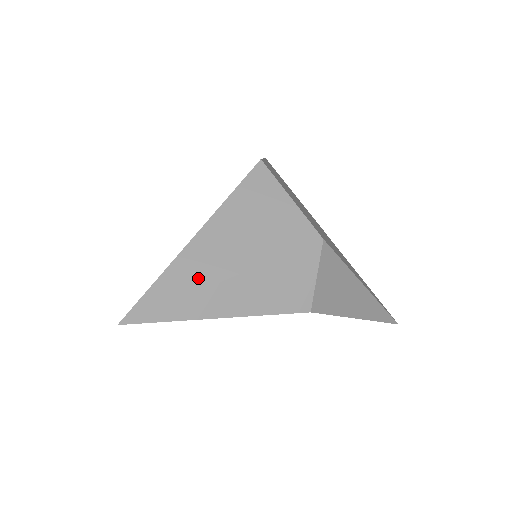
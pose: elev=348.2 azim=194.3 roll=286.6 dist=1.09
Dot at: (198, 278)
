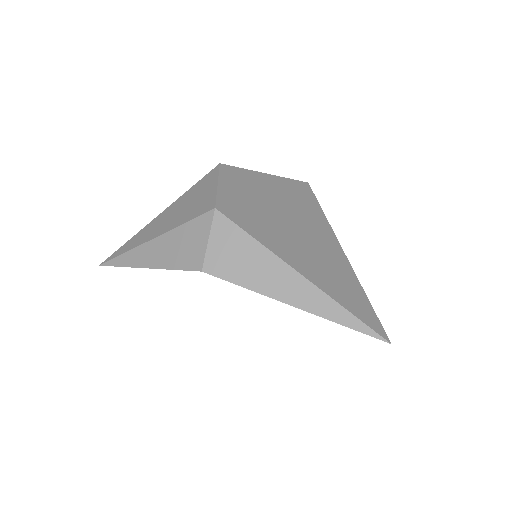
Dot at: (141, 240)
